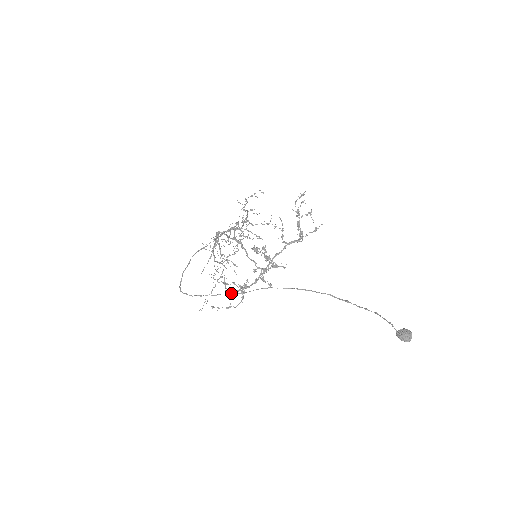
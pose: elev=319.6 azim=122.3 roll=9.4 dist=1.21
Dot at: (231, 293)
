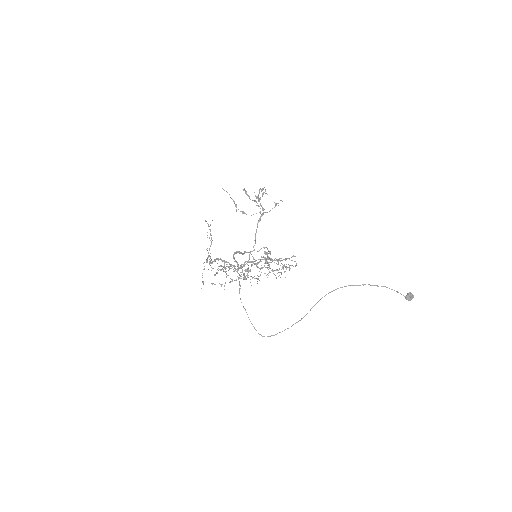
Dot at: occluded
